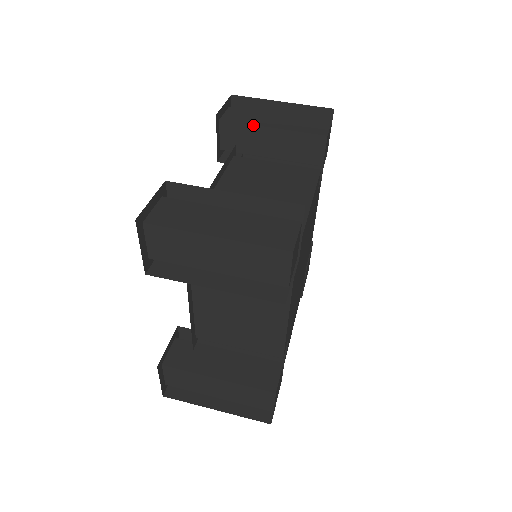
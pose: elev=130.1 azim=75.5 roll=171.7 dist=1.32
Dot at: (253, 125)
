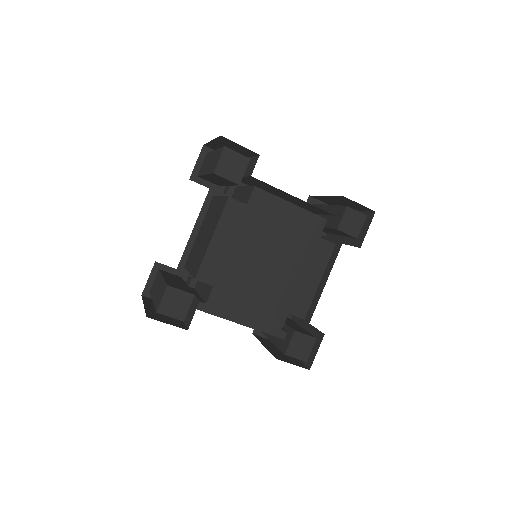
Dot at: (322, 204)
